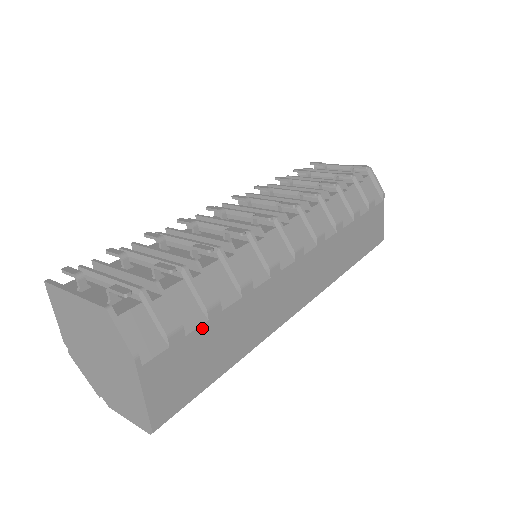
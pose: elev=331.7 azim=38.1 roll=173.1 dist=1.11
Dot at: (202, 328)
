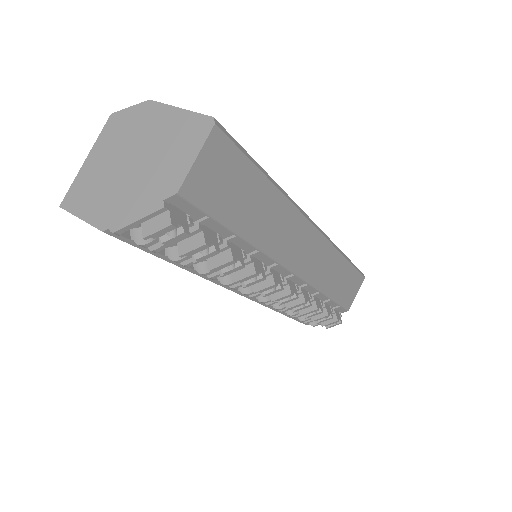
Dot at: occluded
